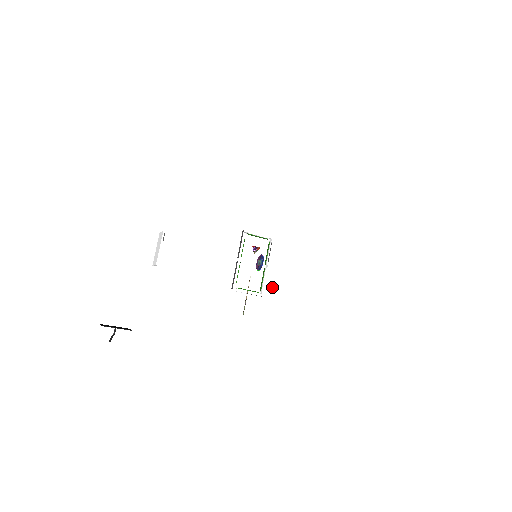
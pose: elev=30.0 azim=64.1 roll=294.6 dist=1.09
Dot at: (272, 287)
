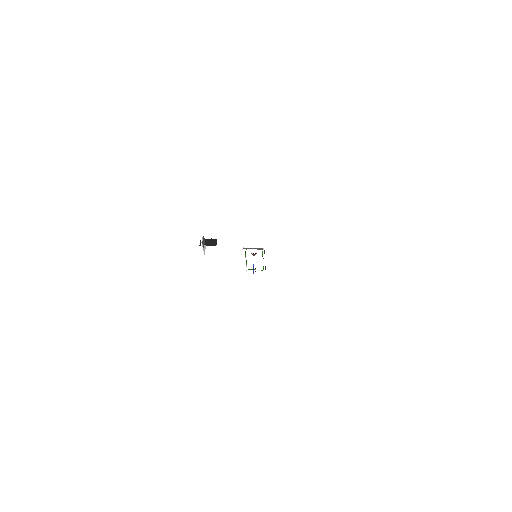
Dot at: (291, 234)
